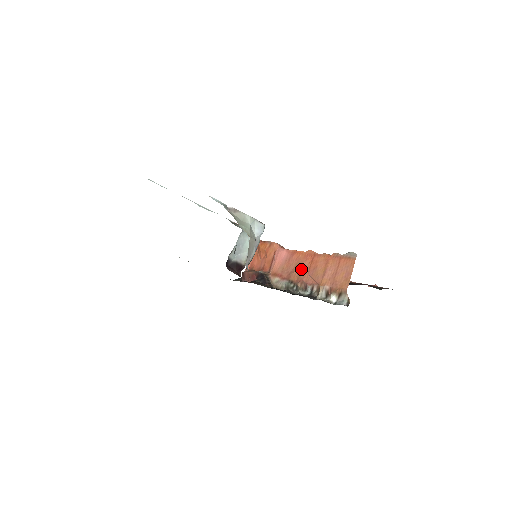
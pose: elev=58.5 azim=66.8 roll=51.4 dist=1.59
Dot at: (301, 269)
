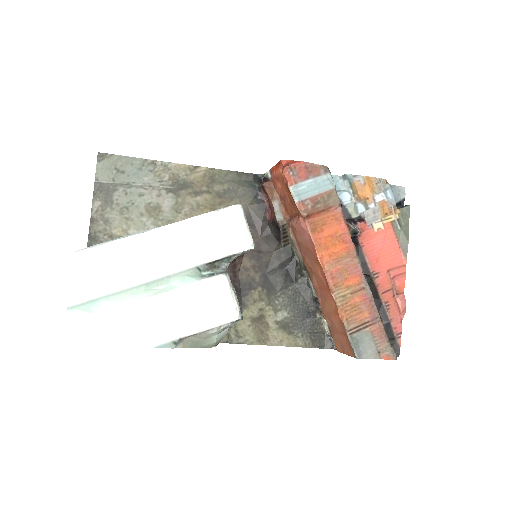
Dot at: (315, 275)
